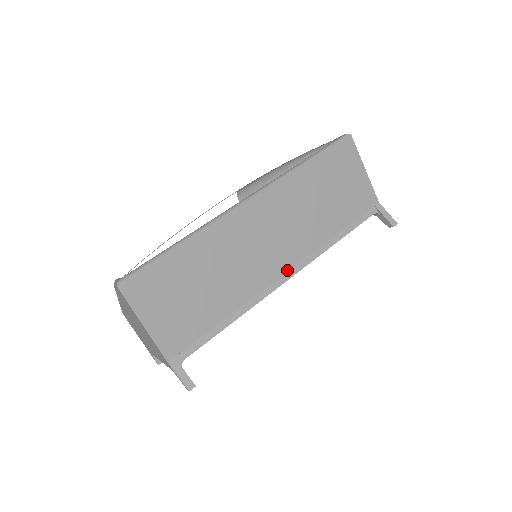
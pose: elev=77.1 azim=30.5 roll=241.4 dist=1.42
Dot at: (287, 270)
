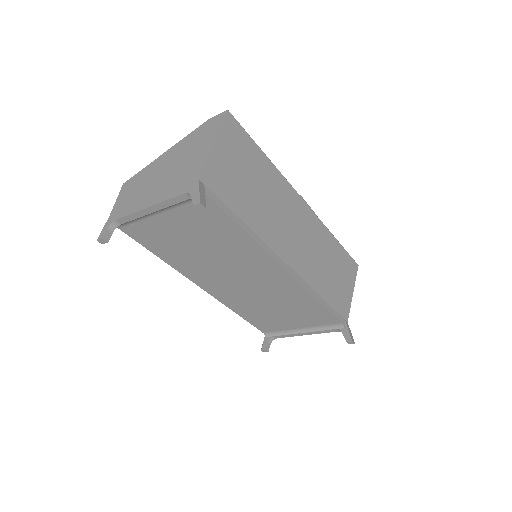
Dot at: (289, 265)
